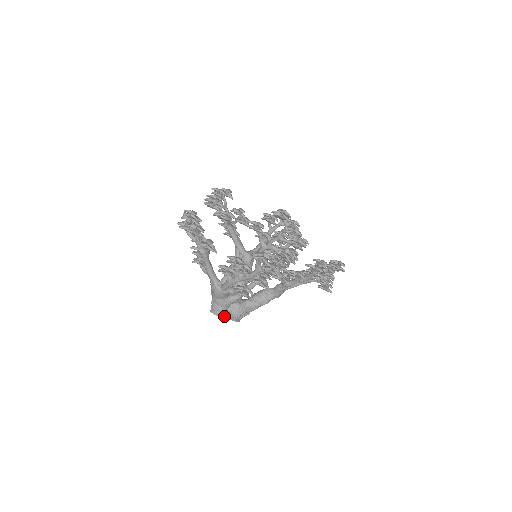
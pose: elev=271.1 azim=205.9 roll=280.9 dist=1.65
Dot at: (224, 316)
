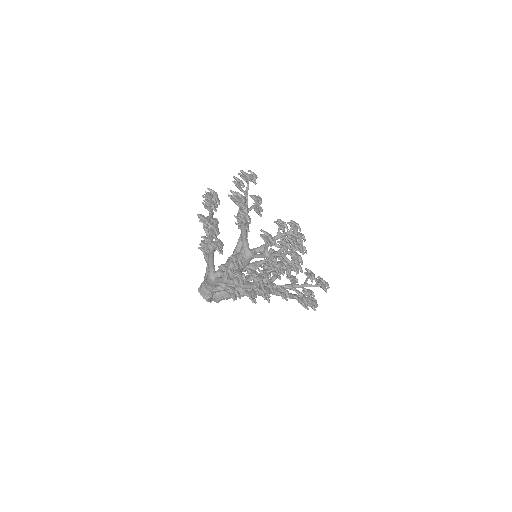
Dot at: (208, 299)
